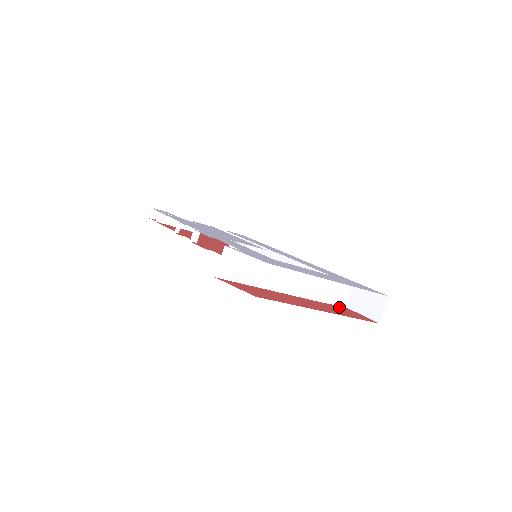
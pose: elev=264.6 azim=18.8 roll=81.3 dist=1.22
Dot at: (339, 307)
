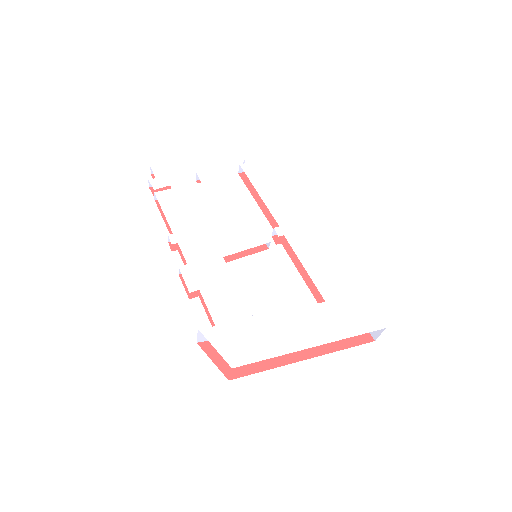
Dot at: occluded
